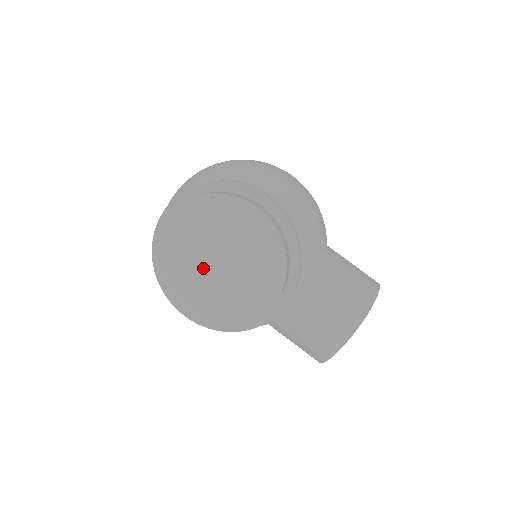
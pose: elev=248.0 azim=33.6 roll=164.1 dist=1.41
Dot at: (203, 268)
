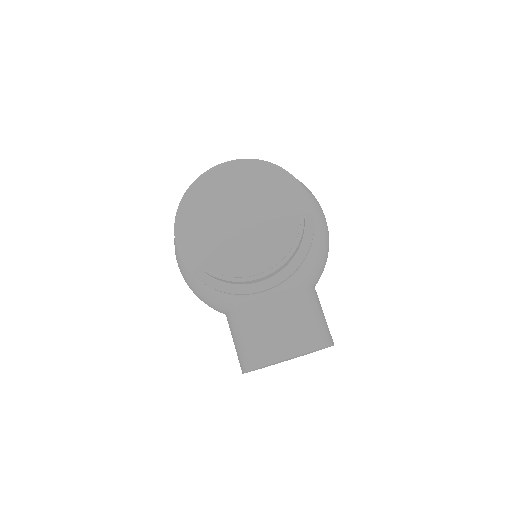
Dot at: (228, 213)
